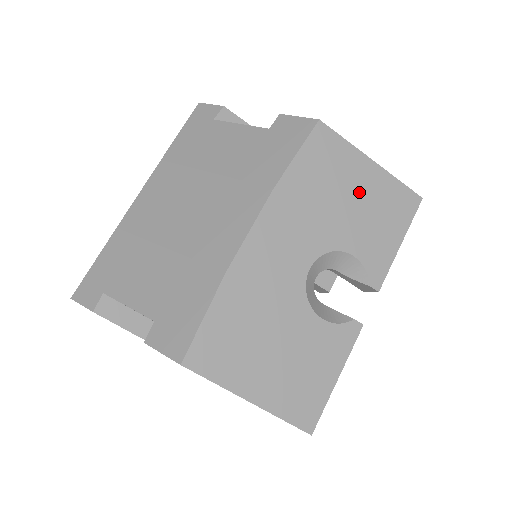
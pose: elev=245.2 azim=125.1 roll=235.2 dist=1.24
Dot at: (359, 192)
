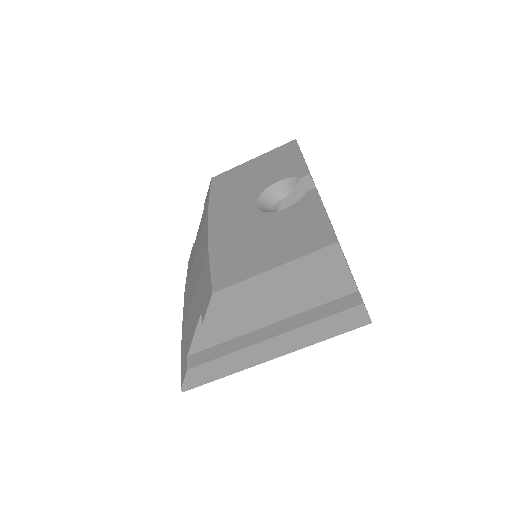
Dot at: (256, 169)
